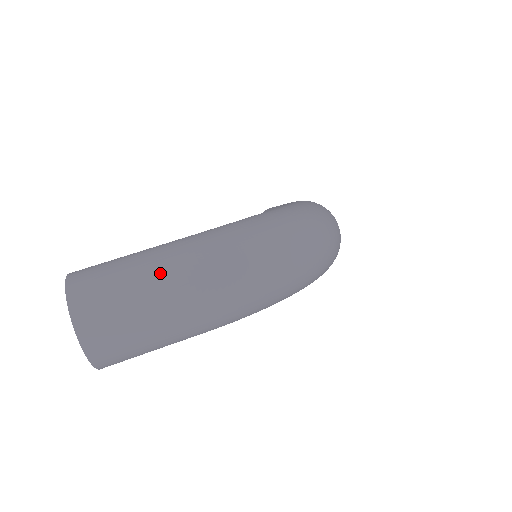
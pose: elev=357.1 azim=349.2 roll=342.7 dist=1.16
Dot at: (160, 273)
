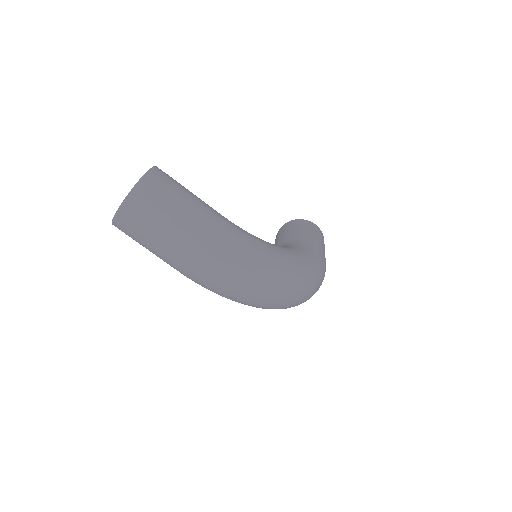
Dot at: (188, 229)
